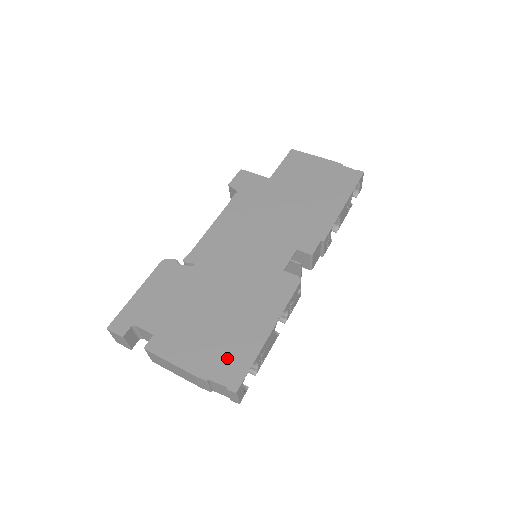
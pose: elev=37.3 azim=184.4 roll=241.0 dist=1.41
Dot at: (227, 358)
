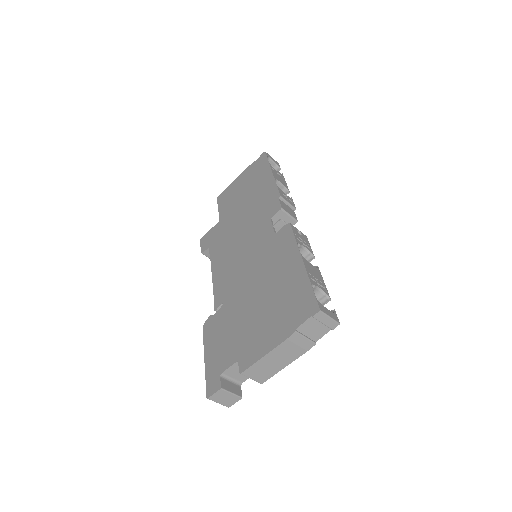
Dot at: (293, 306)
